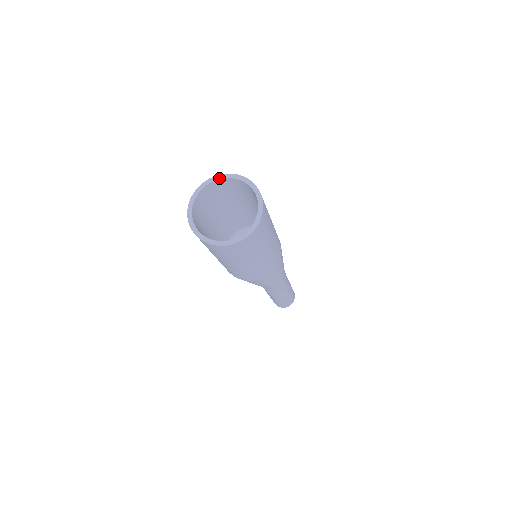
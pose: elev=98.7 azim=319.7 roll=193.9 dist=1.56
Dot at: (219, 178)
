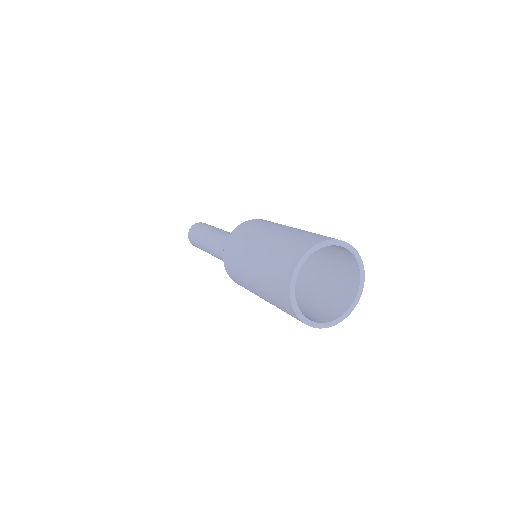
Dot at: (326, 245)
